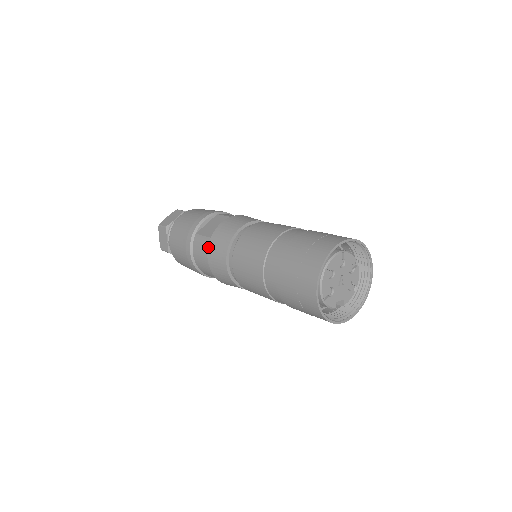
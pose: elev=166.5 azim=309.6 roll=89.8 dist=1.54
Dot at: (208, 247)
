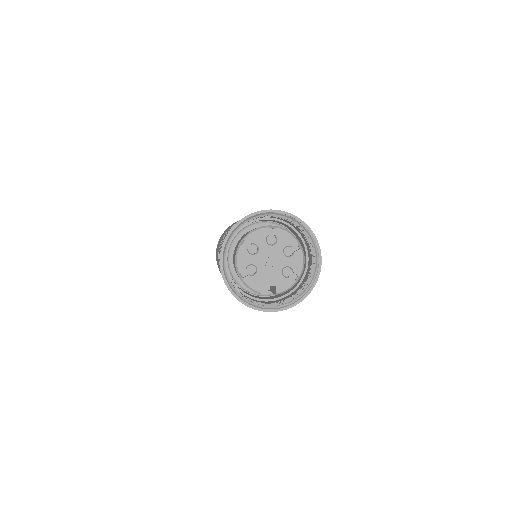
Dot at: occluded
